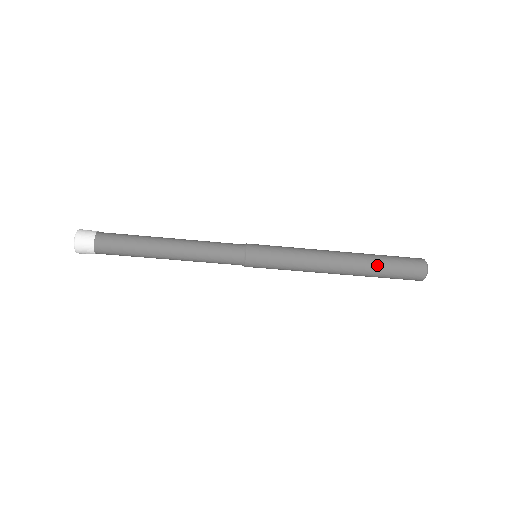
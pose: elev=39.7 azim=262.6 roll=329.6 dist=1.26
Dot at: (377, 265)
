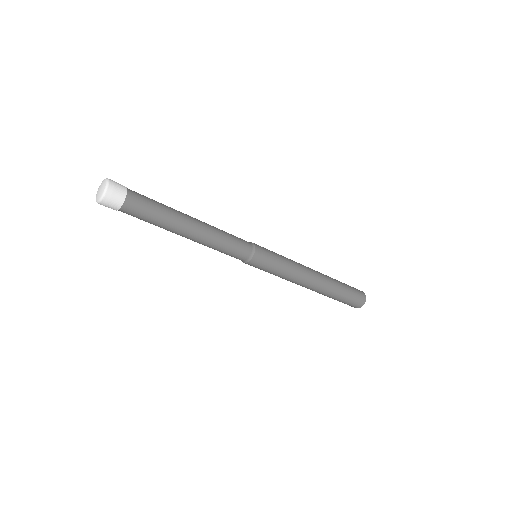
Dot at: (338, 282)
